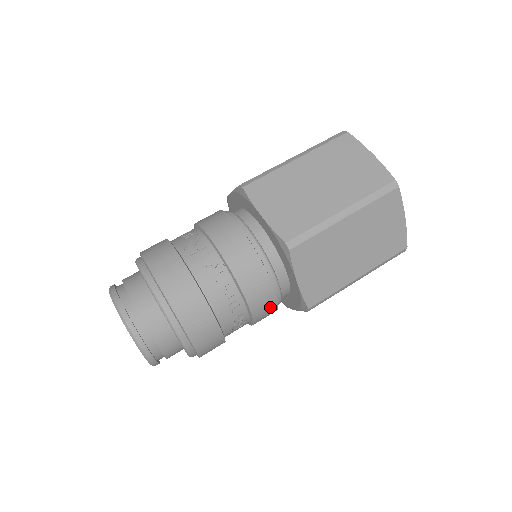
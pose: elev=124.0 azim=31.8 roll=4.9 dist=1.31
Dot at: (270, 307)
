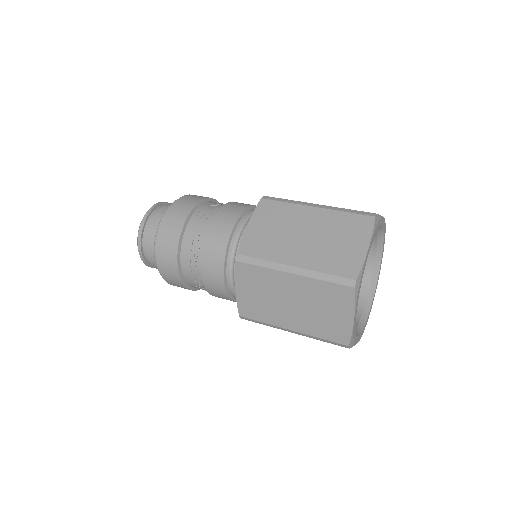
Dot at: (221, 292)
